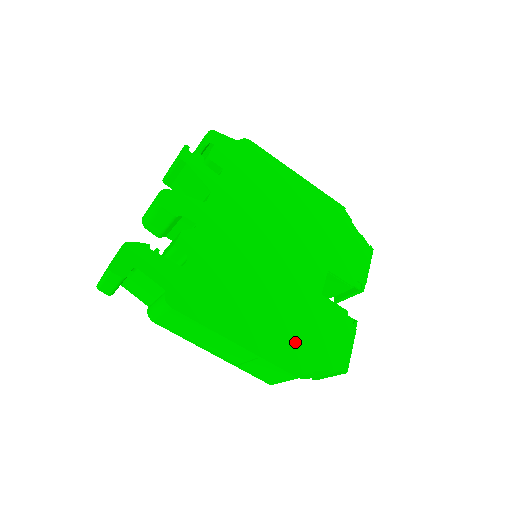
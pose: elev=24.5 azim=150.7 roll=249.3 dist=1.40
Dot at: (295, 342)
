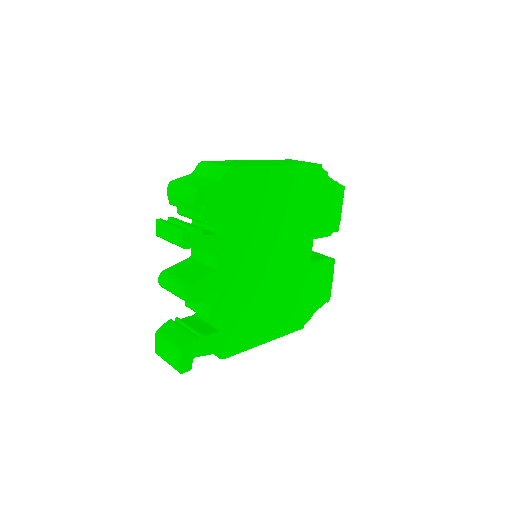
Dot at: (298, 310)
